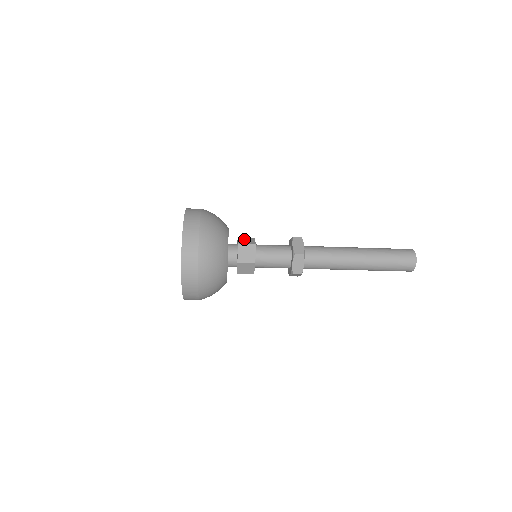
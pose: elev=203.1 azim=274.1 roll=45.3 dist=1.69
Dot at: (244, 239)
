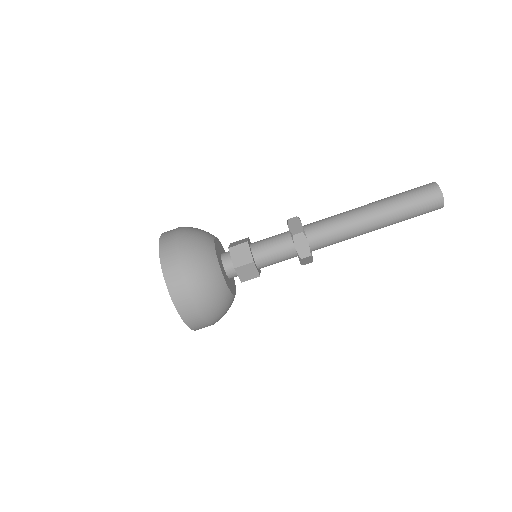
Dot at: occluded
